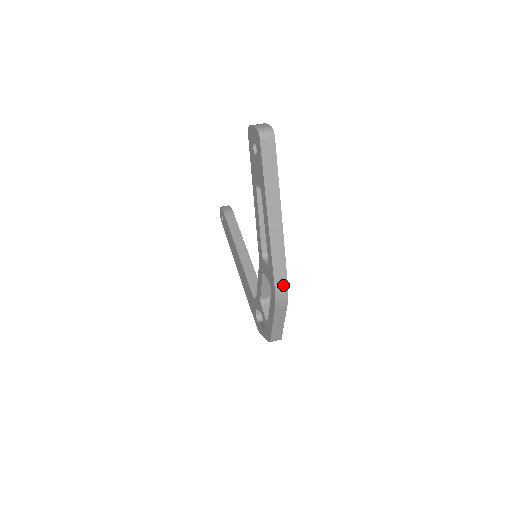
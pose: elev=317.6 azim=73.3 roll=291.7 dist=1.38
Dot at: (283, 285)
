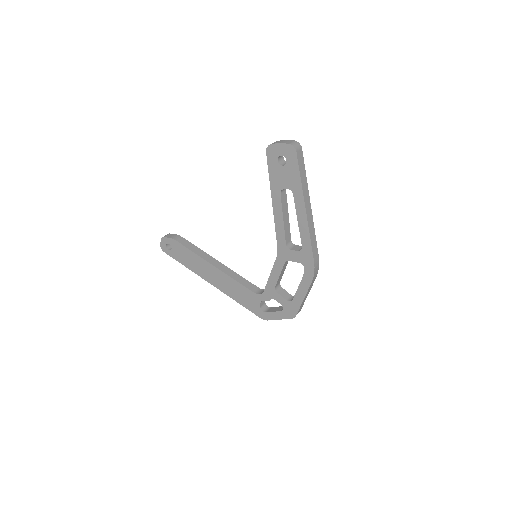
Dot at: (317, 260)
